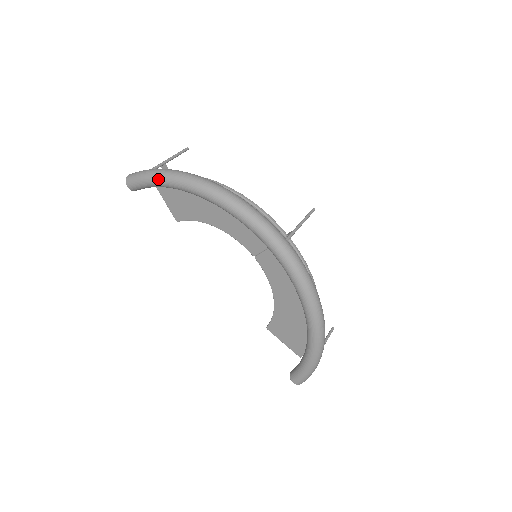
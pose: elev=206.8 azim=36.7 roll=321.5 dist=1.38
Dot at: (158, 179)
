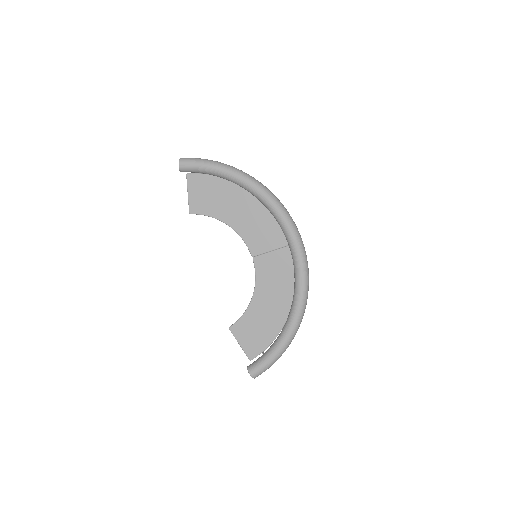
Dot at: (217, 166)
